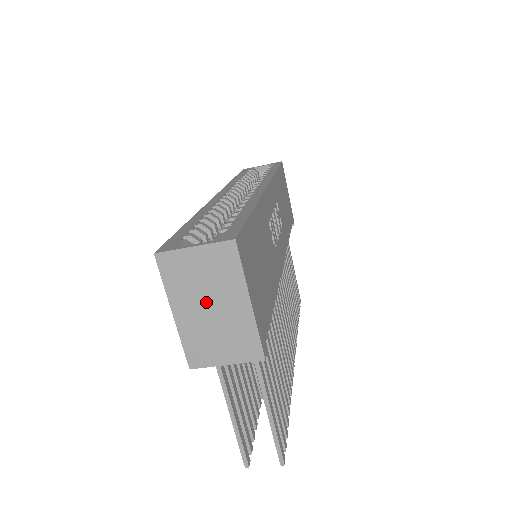
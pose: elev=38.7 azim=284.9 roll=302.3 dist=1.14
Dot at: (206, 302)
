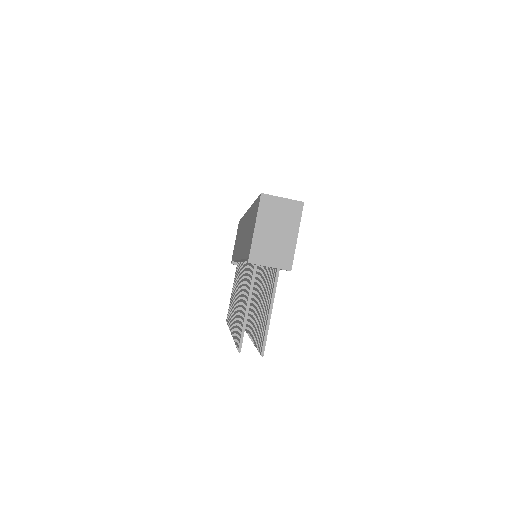
Dot at: (275, 228)
